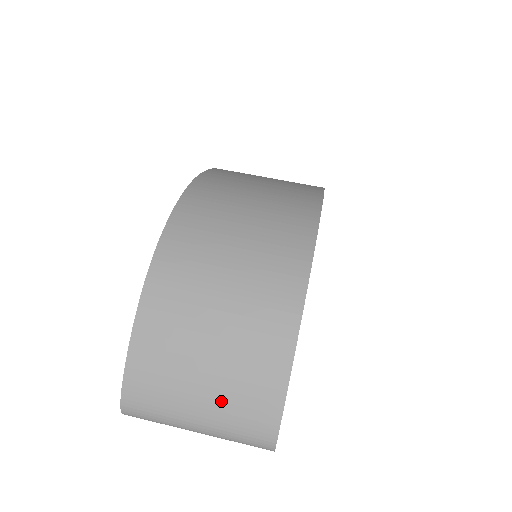
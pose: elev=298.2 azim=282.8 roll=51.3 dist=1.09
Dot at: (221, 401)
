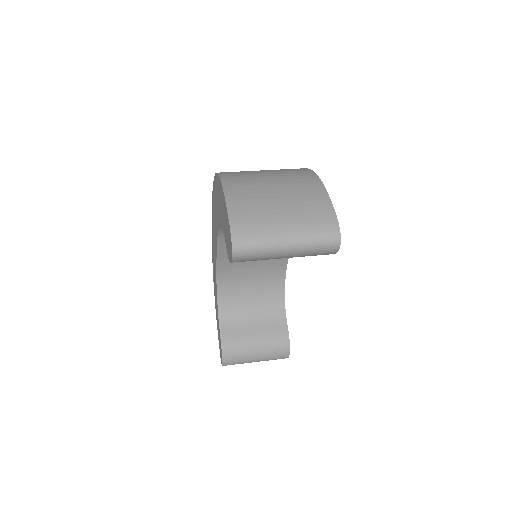
Dot at: (296, 213)
